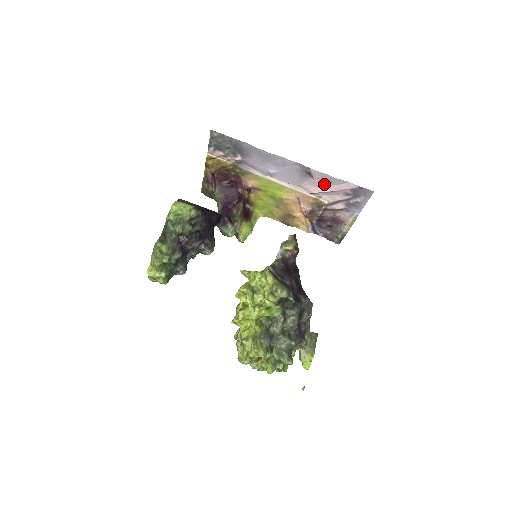
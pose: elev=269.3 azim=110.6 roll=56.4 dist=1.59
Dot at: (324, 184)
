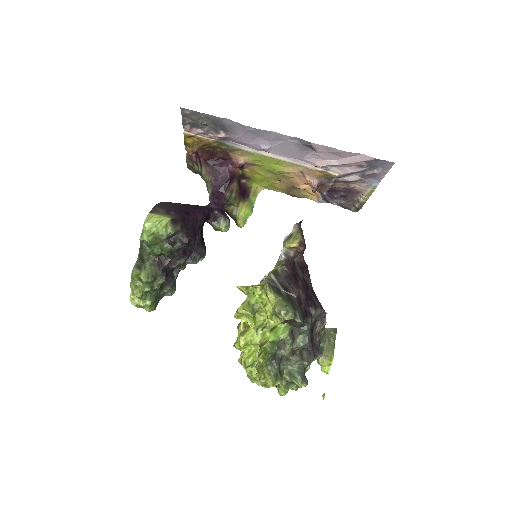
Dot at: (331, 157)
